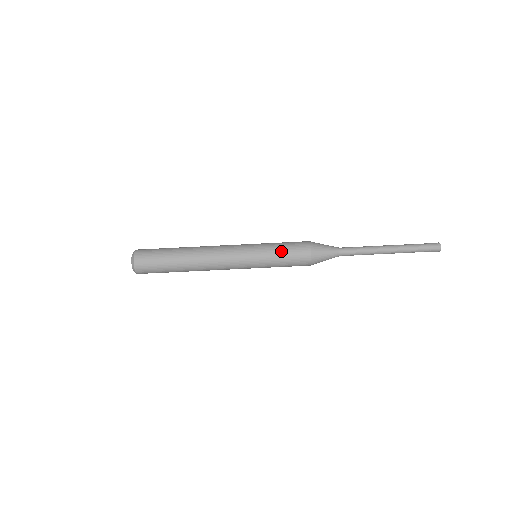
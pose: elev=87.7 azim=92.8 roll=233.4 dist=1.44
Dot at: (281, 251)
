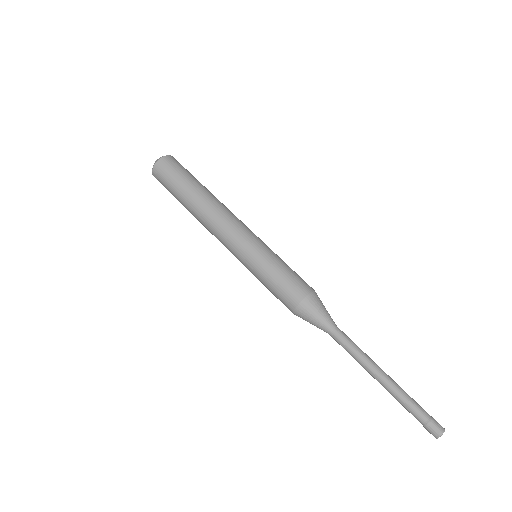
Dot at: (275, 274)
